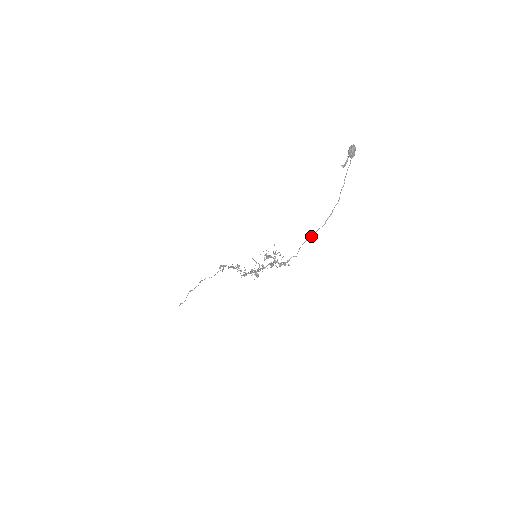
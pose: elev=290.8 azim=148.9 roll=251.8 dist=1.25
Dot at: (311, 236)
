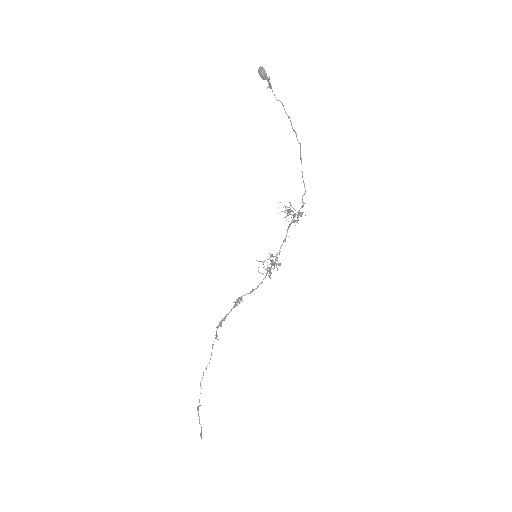
Dot at: (301, 162)
